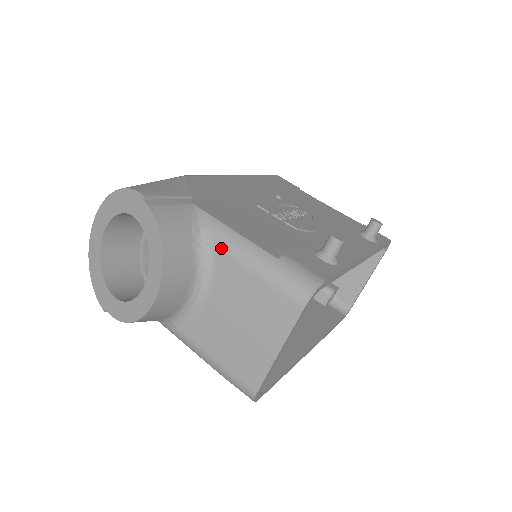
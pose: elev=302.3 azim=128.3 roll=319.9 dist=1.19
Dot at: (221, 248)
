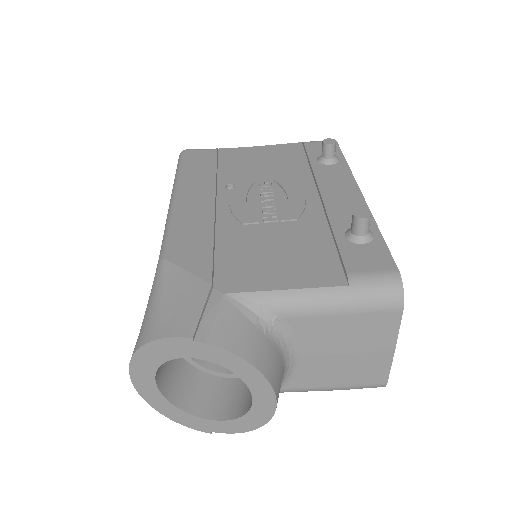
Dot at: (289, 314)
